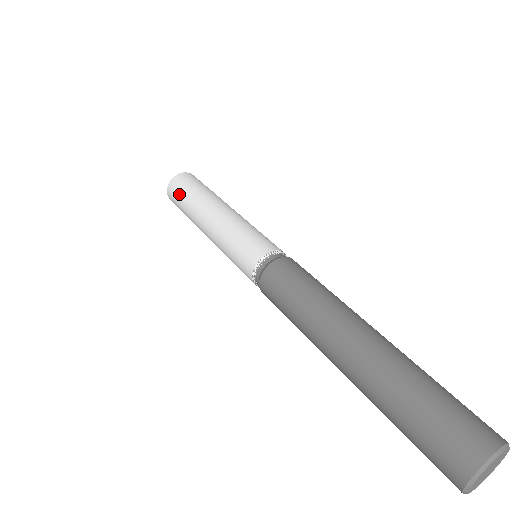
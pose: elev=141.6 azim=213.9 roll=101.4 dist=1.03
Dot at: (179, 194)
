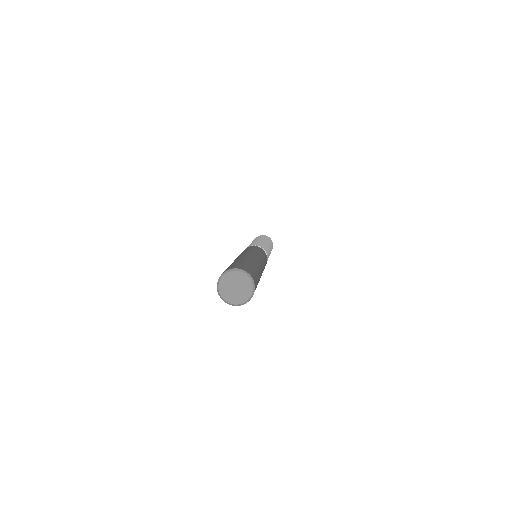
Dot at: occluded
